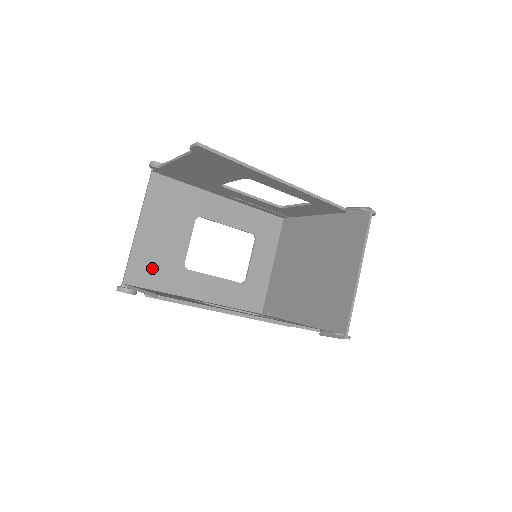
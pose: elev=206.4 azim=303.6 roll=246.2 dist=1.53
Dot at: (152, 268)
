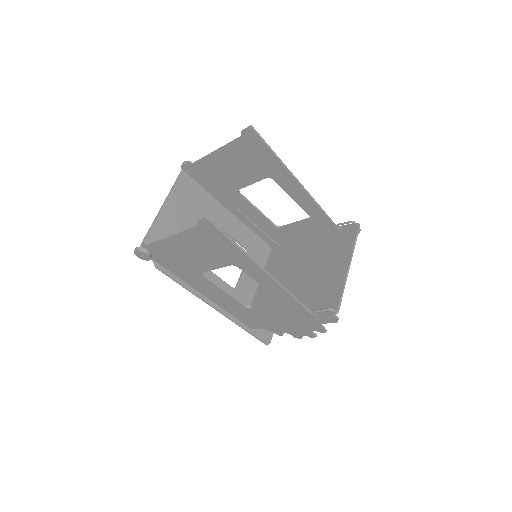
Dot at: occluded
